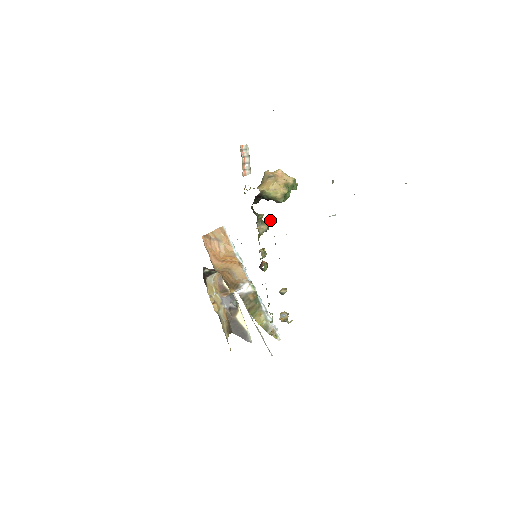
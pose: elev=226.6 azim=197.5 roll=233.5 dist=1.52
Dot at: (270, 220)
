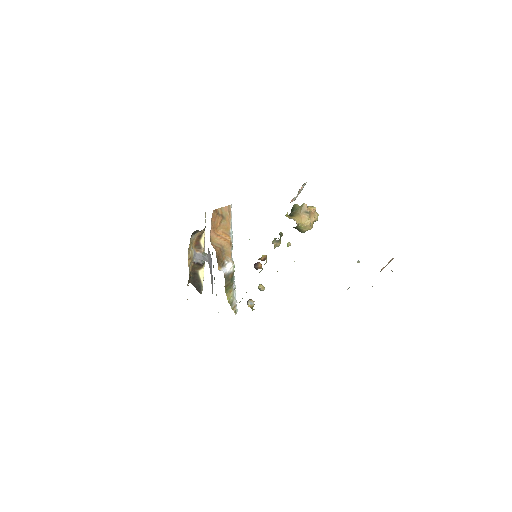
Dot at: (288, 245)
